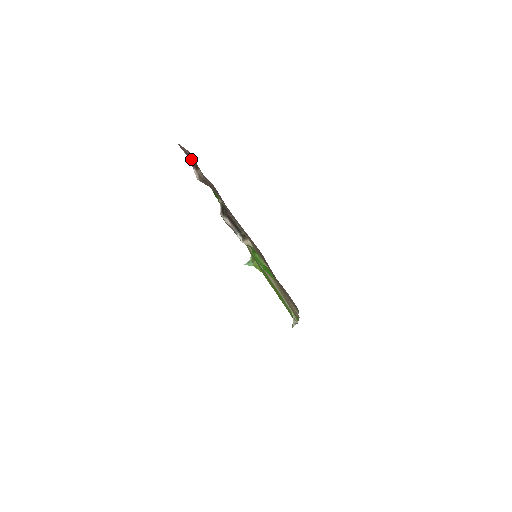
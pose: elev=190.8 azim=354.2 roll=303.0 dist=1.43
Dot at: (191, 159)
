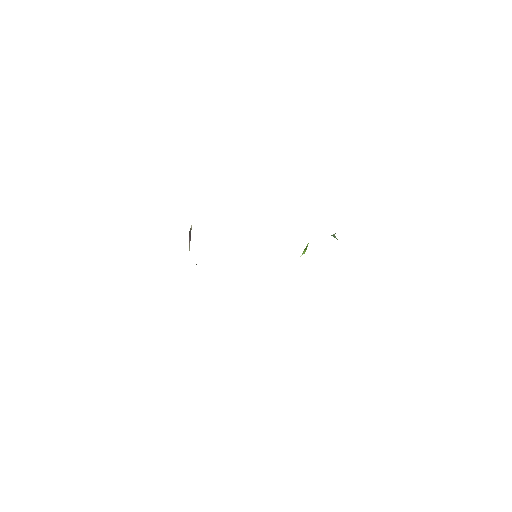
Dot at: occluded
